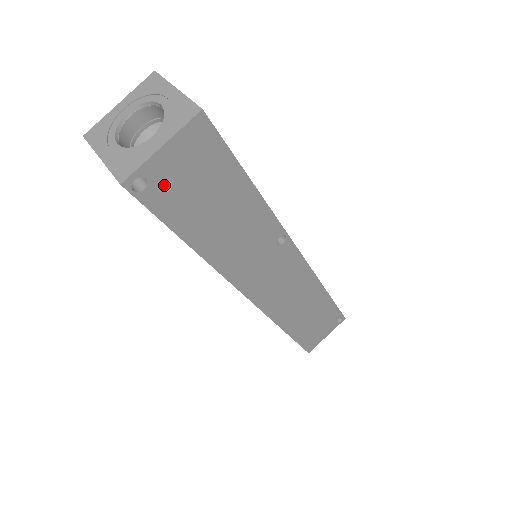
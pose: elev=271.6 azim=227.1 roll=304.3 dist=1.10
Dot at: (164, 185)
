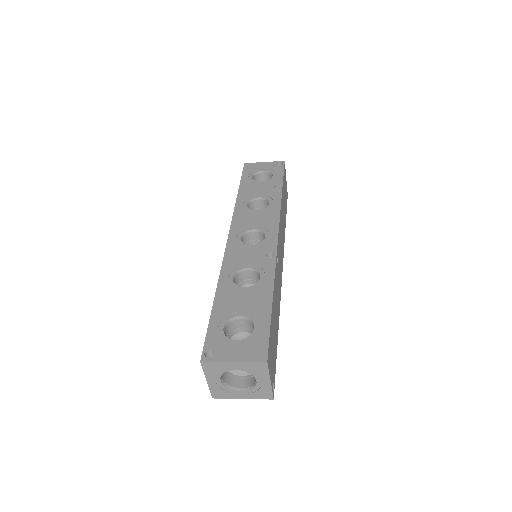
Dot at: (273, 371)
